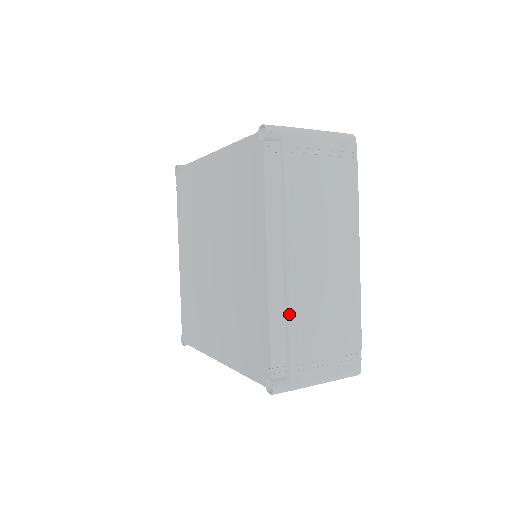
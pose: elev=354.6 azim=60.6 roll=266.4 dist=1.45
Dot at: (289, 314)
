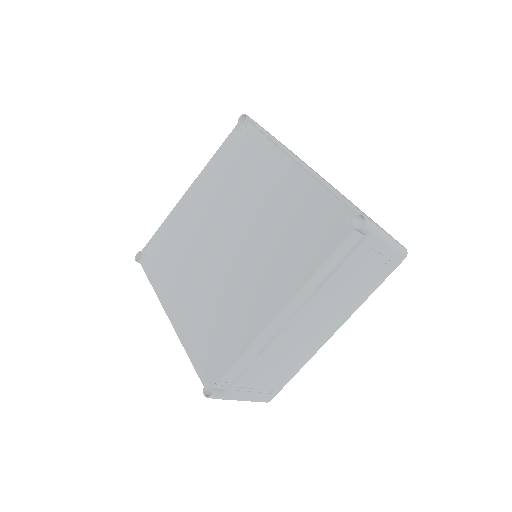
Dot at: (331, 187)
